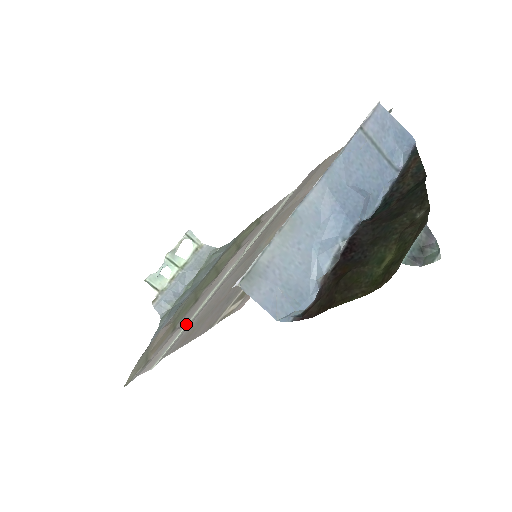
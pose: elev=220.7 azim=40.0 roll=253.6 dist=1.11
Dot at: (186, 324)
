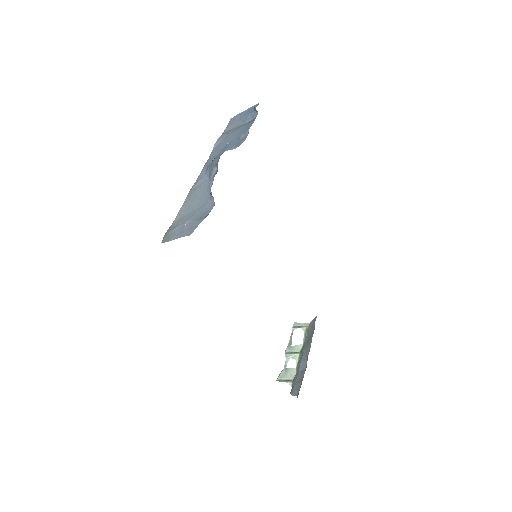
Dot at: occluded
